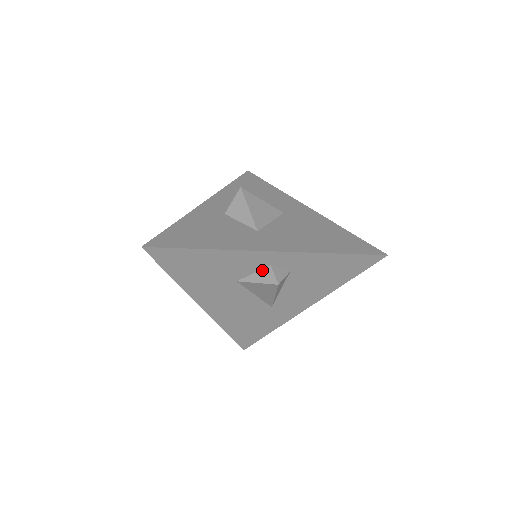
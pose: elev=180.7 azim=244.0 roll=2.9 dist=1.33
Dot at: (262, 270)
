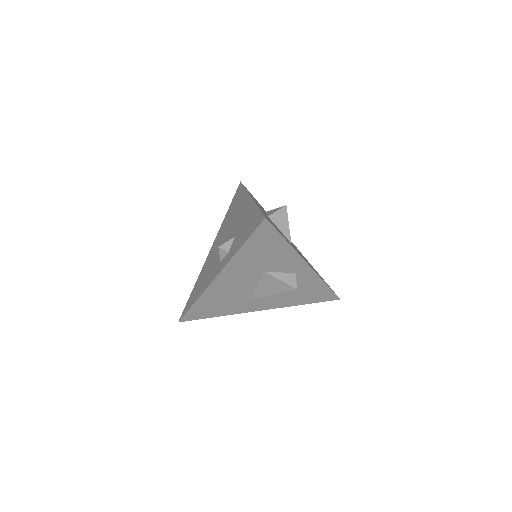
Dot at: (288, 273)
